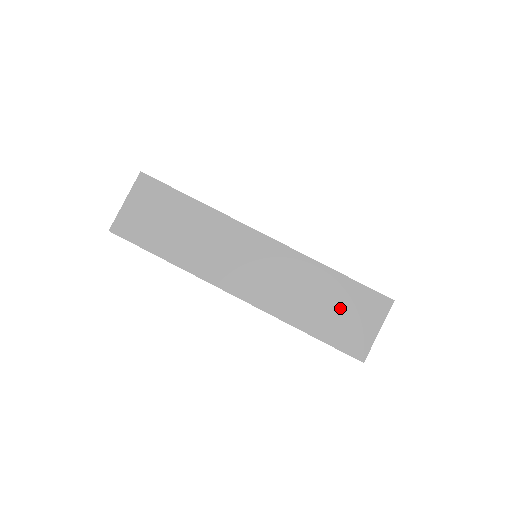
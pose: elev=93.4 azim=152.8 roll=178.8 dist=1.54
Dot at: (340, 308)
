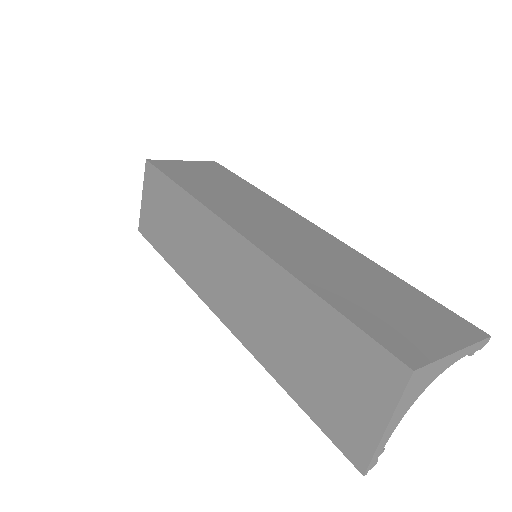
Dot at: (324, 362)
